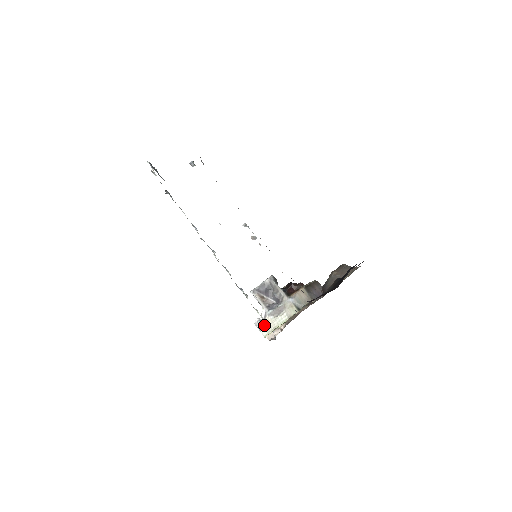
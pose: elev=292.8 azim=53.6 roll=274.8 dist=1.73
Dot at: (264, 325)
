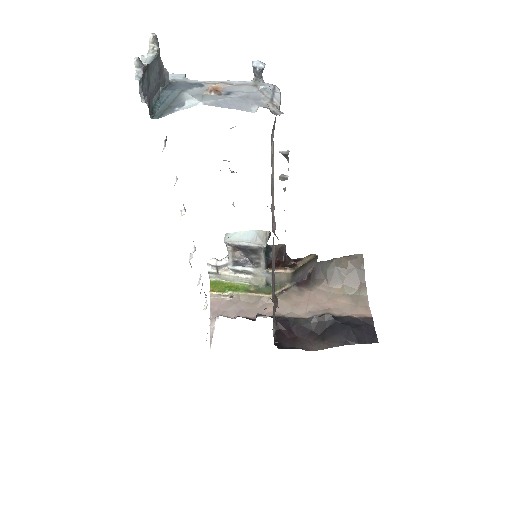
Dot at: (217, 273)
